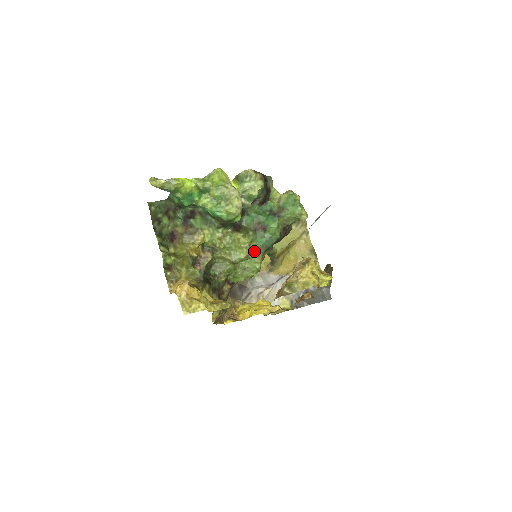
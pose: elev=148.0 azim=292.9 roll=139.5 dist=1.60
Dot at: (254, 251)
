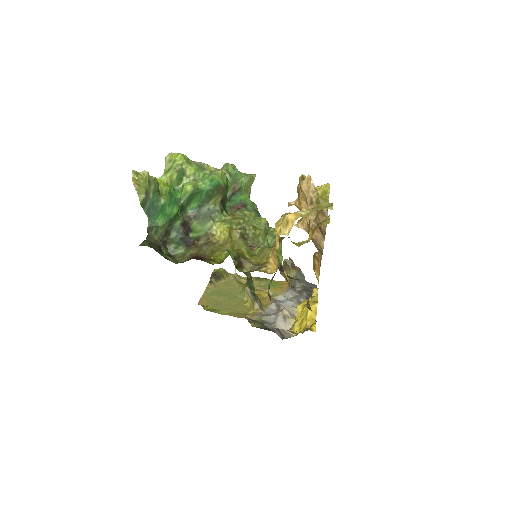
Dot at: occluded
